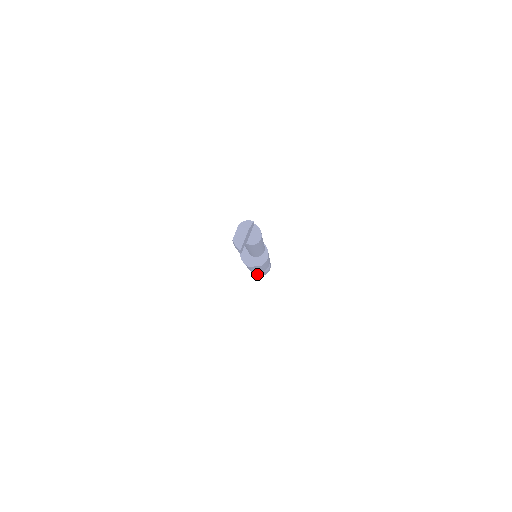
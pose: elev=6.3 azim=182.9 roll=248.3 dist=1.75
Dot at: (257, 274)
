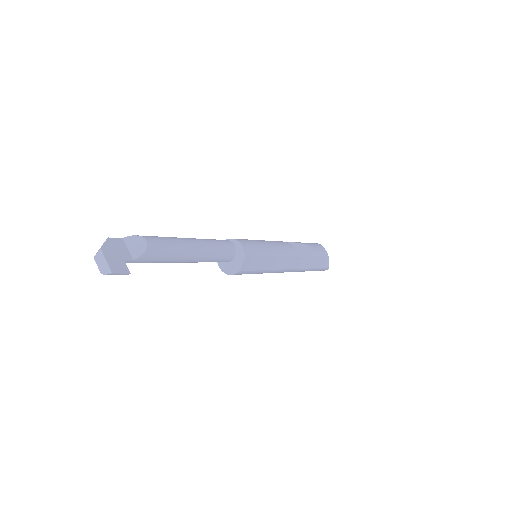
Dot at: (313, 266)
